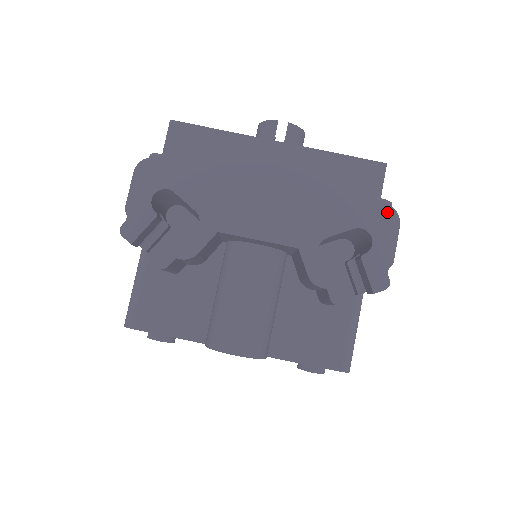
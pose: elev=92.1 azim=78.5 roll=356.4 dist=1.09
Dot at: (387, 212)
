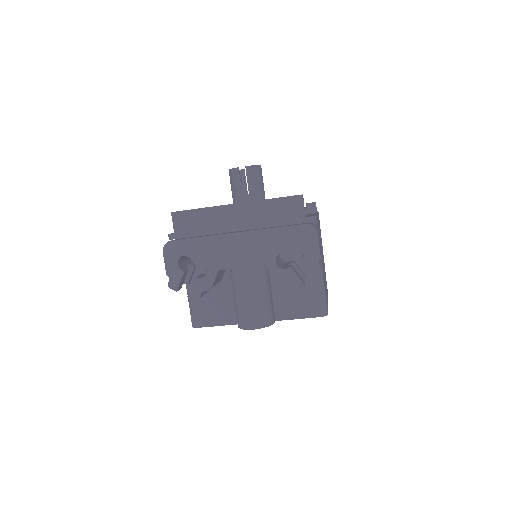
Dot at: (308, 229)
